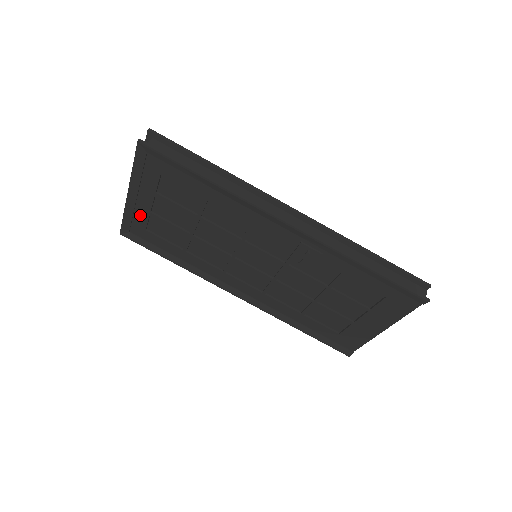
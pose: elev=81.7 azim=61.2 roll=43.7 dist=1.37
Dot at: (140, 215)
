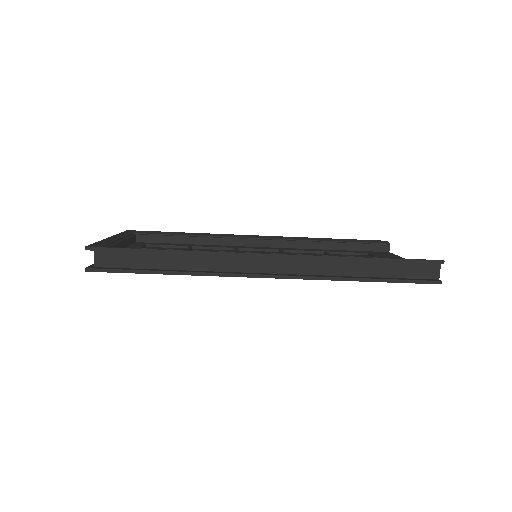
Dot at: occluded
